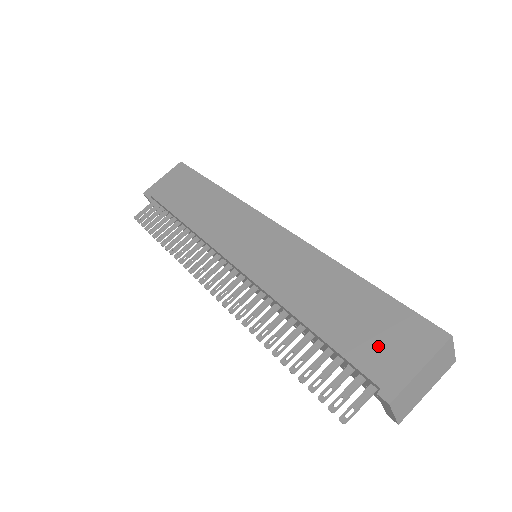
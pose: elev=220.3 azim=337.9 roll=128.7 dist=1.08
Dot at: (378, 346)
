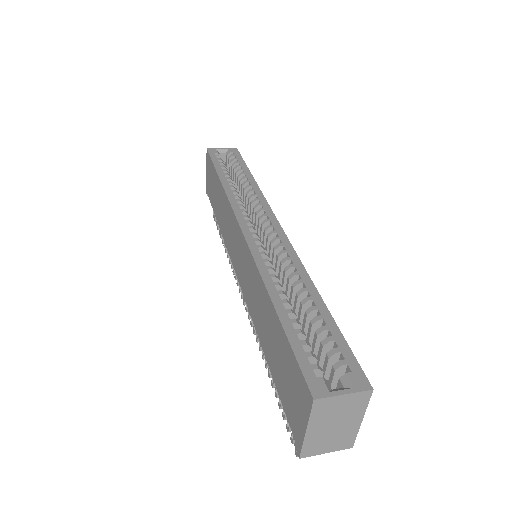
Dot at: (289, 395)
